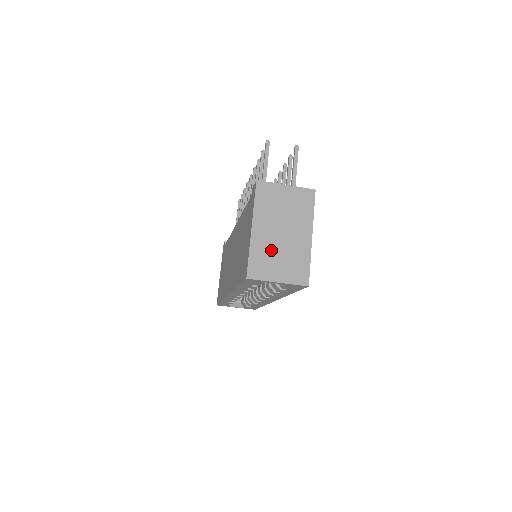
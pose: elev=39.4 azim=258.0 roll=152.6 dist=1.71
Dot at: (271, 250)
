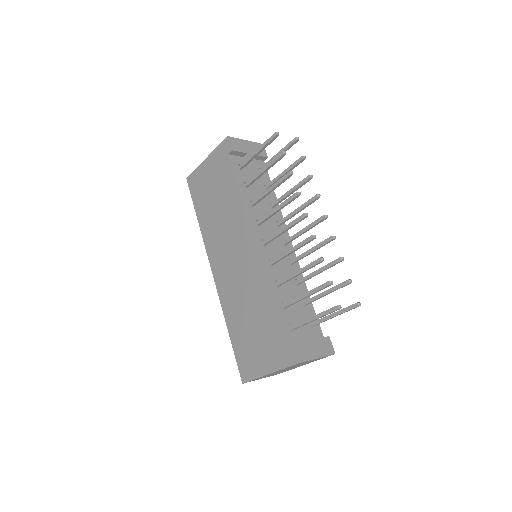
Dot at: occluded
